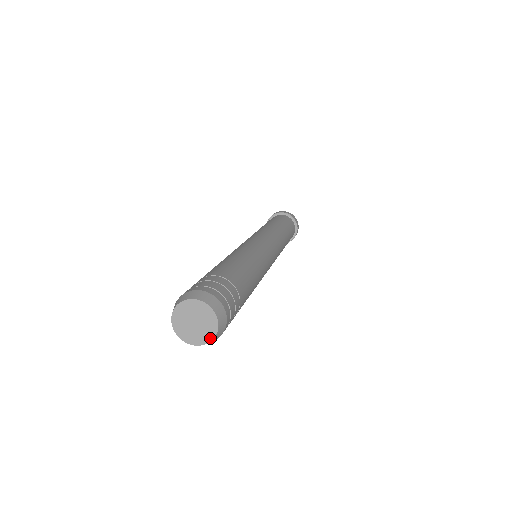
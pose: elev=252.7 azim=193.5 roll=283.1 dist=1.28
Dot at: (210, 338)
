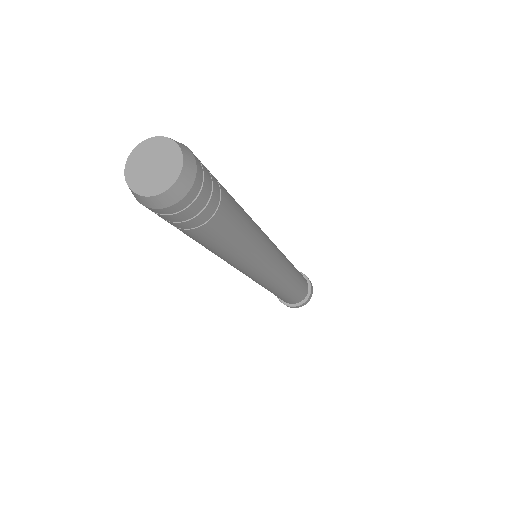
Dot at: (149, 193)
